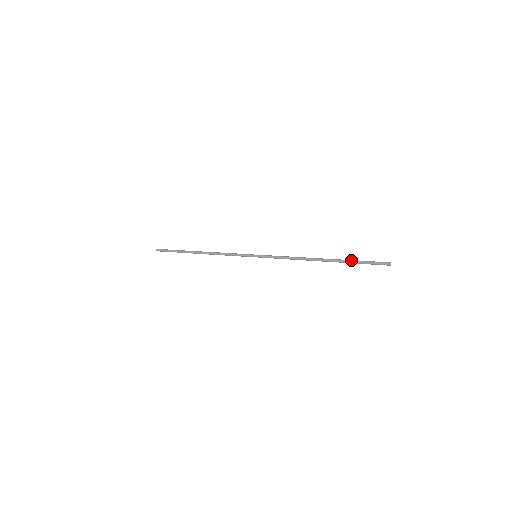
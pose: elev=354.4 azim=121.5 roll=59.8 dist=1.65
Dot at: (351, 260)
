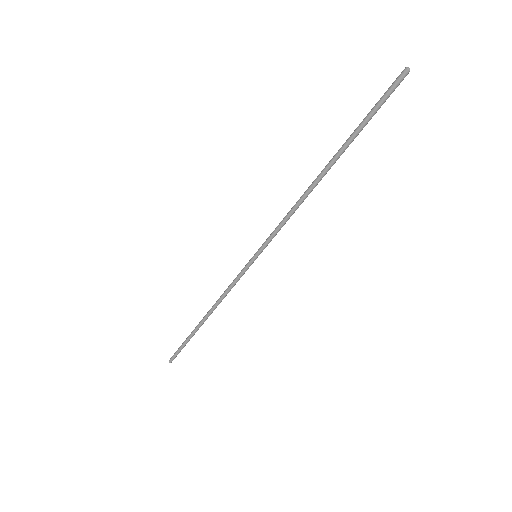
Dot at: occluded
